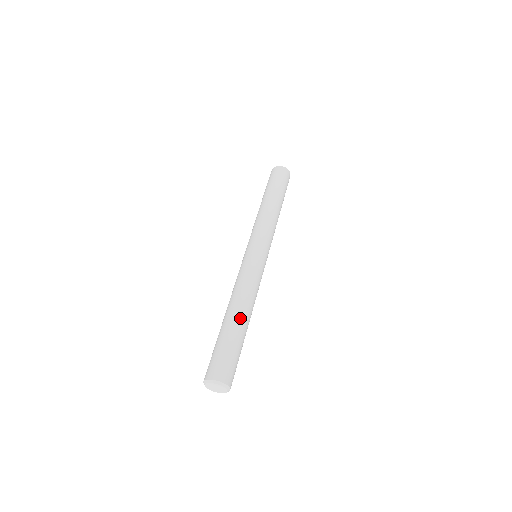
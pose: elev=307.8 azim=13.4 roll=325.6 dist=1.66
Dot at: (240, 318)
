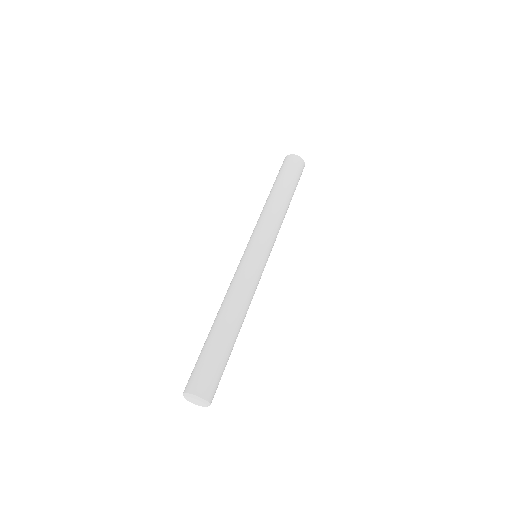
Dot at: (237, 333)
